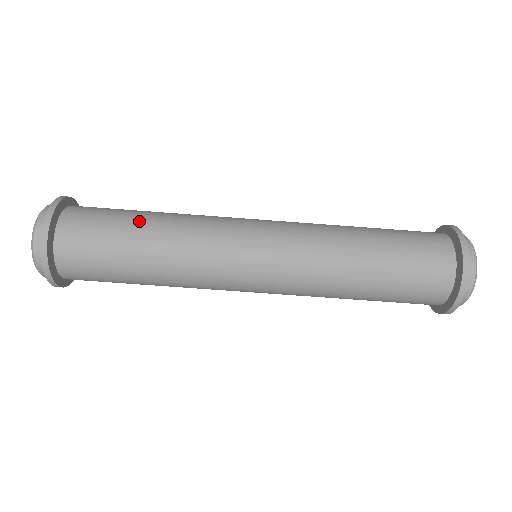
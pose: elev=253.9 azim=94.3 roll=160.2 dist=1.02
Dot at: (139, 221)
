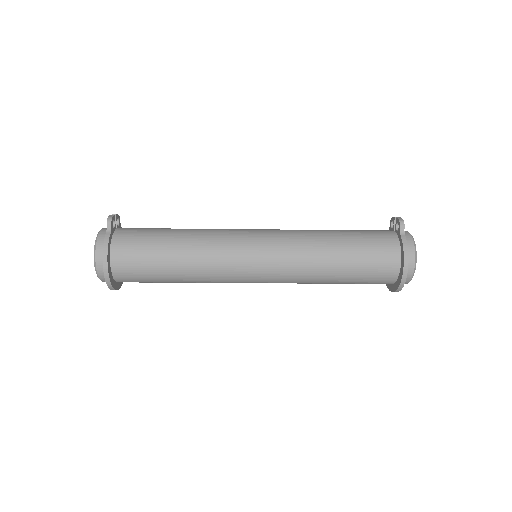
Dot at: (171, 281)
